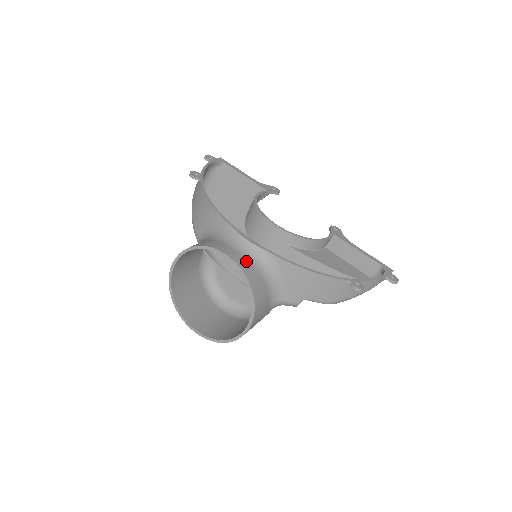
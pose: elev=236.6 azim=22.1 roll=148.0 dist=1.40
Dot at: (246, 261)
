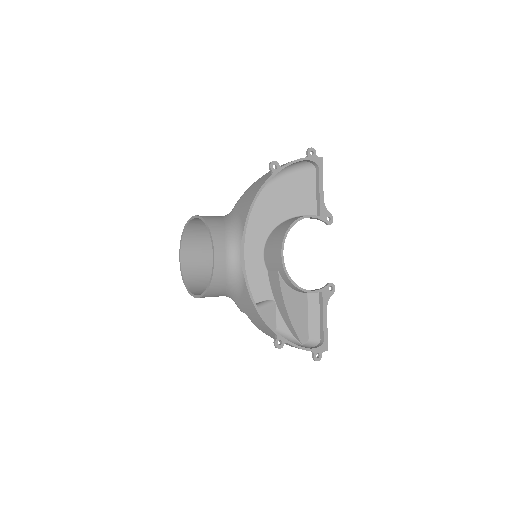
Dot at: (224, 268)
